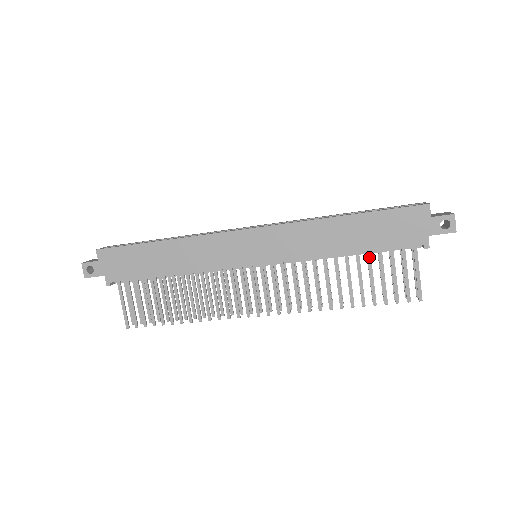
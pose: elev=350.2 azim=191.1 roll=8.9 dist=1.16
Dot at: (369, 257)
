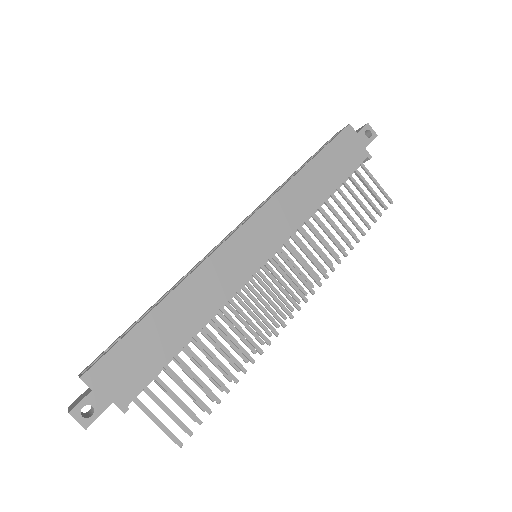
Dot at: (341, 192)
